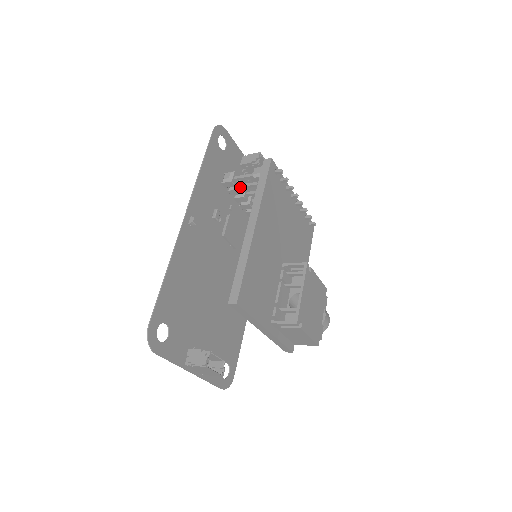
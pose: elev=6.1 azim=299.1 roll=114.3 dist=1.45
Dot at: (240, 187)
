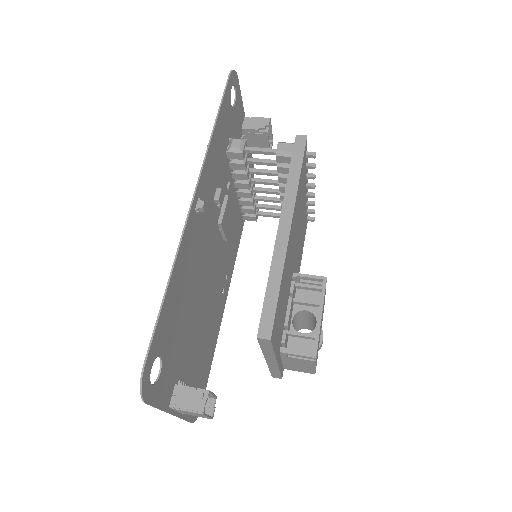
Dot at: (246, 161)
